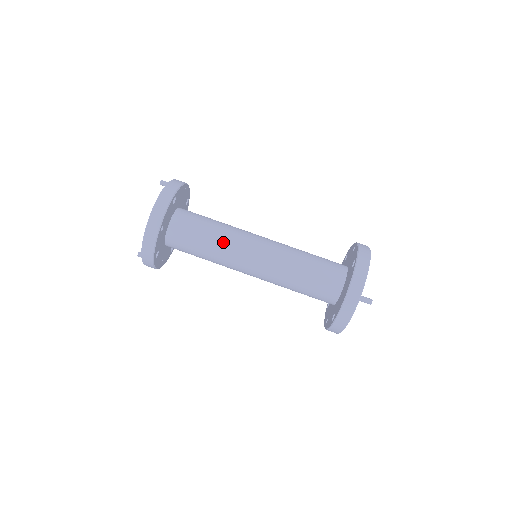
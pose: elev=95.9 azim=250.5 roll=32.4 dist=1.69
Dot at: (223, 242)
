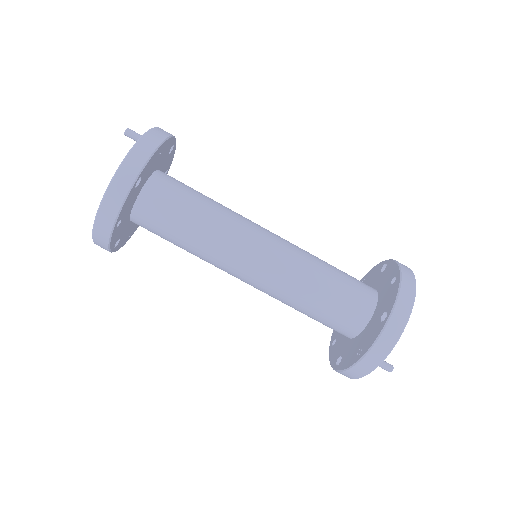
Dot at: (208, 244)
